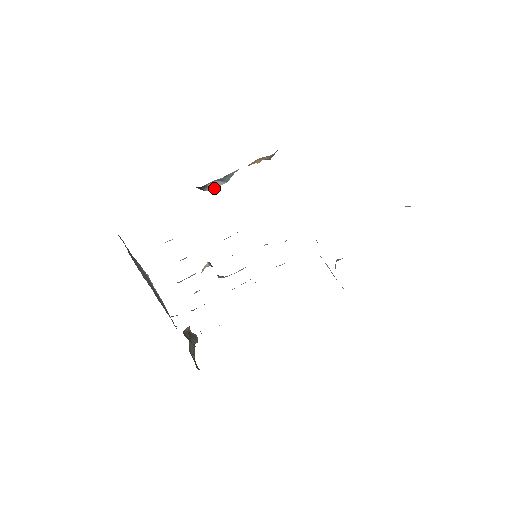
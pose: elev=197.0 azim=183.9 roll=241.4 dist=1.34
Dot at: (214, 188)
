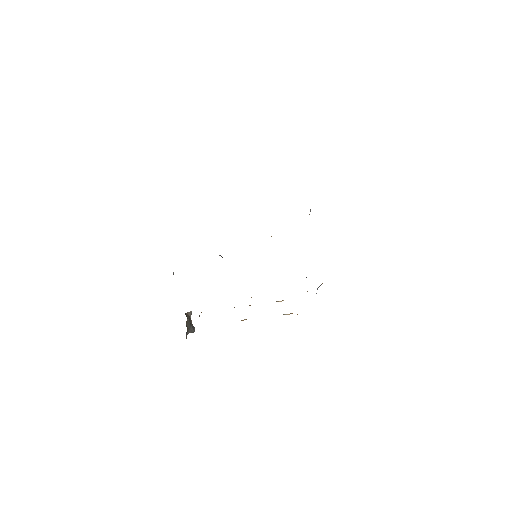
Dot at: occluded
